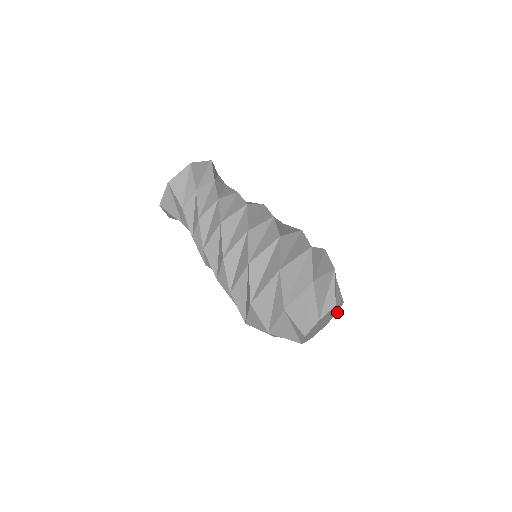
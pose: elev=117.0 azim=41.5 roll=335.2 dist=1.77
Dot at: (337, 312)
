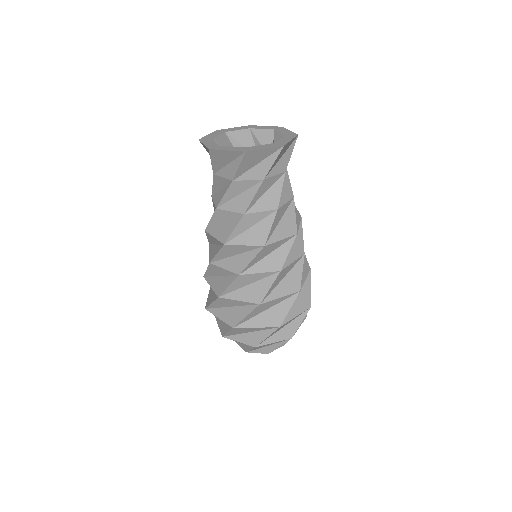
Dot at: occluded
